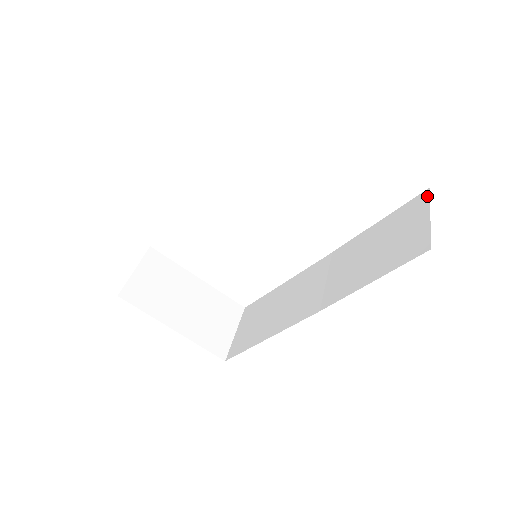
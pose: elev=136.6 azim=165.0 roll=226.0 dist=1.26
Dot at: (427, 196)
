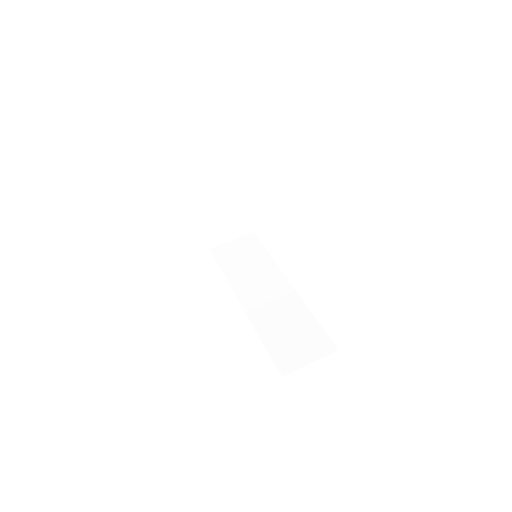
Dot at: (330, 352)
